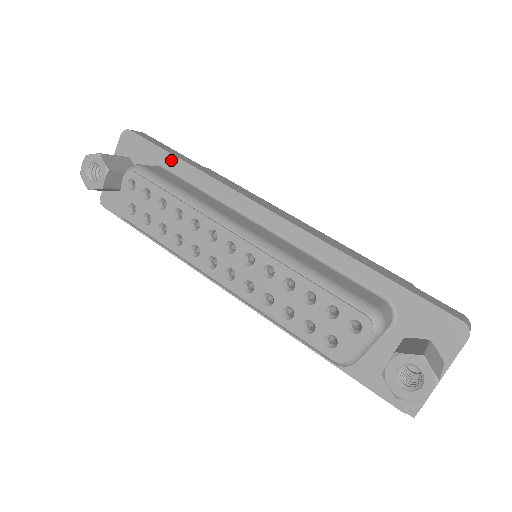
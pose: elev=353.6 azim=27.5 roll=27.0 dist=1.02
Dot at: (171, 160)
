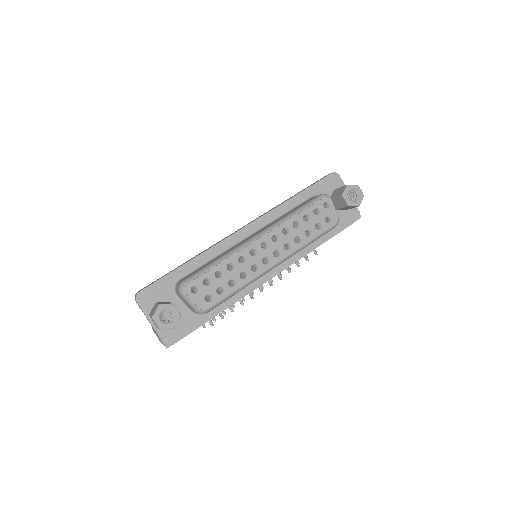
Dot at: (179, 272)
